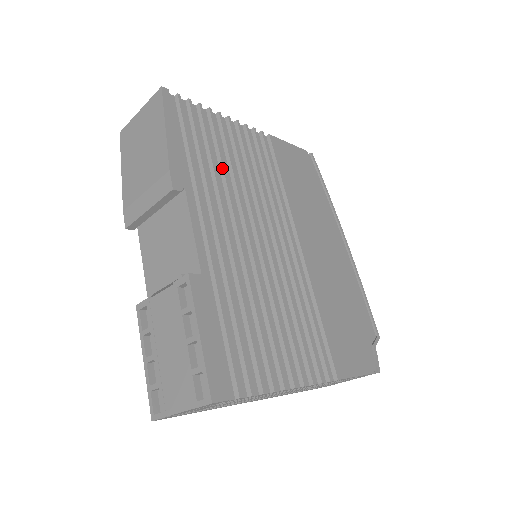
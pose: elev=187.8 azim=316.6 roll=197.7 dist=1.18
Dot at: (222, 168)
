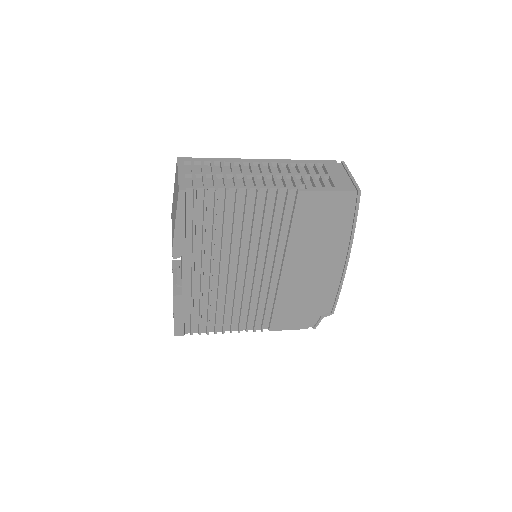
Dot at: (222, 235)
